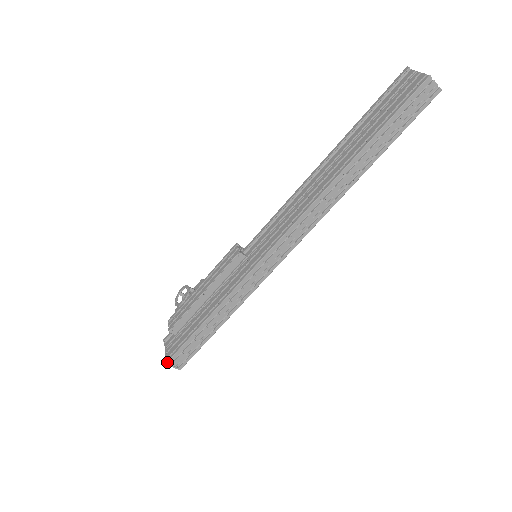
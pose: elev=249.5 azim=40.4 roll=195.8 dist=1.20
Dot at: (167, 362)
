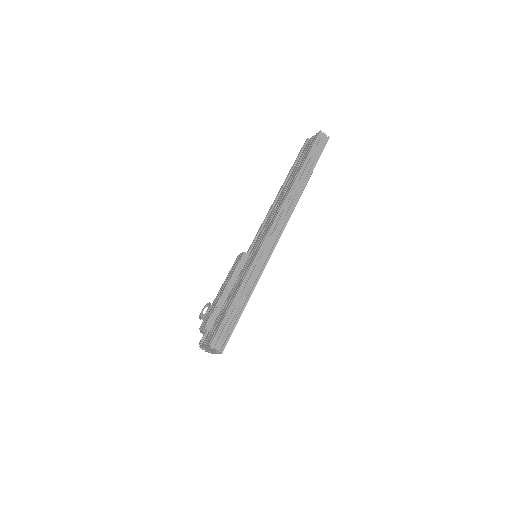
Dot at: (211, 344)
